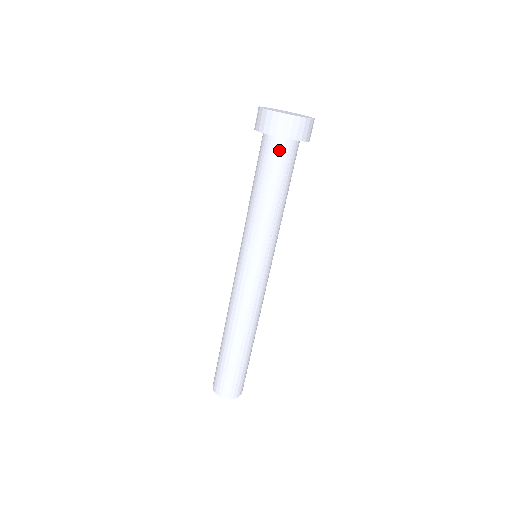
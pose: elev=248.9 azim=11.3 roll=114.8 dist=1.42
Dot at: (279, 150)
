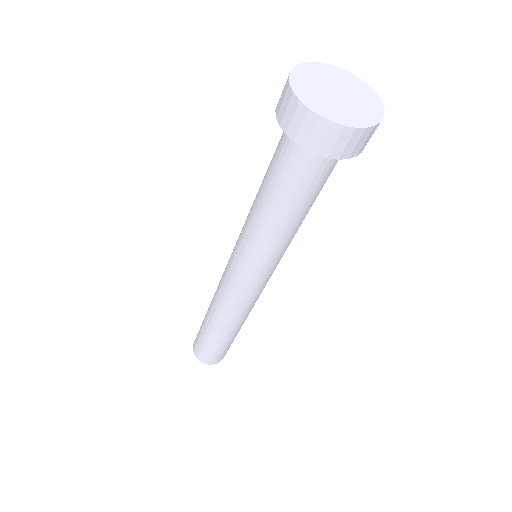
Dot at: (295, 153)
